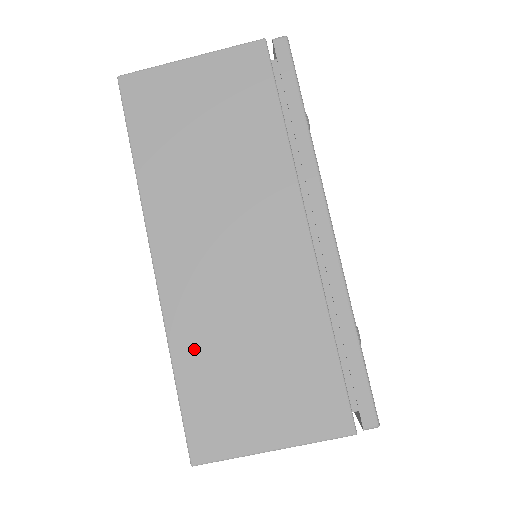
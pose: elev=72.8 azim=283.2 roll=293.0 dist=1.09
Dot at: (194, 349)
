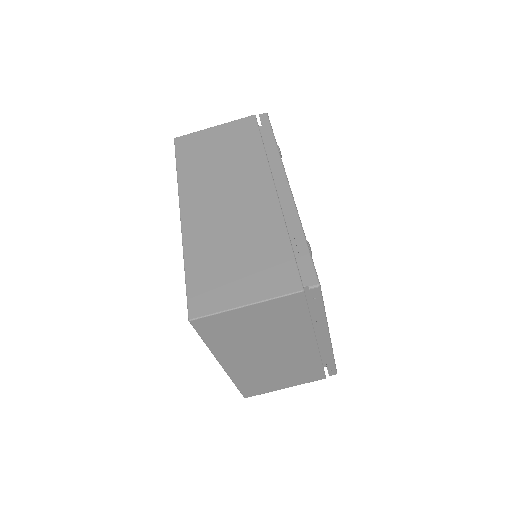
Dot at: (199, 254)
